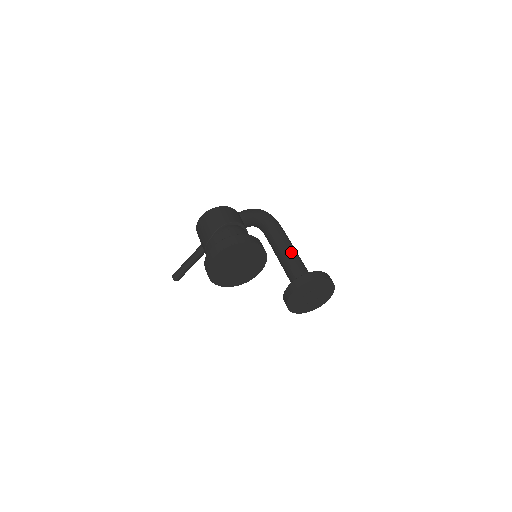
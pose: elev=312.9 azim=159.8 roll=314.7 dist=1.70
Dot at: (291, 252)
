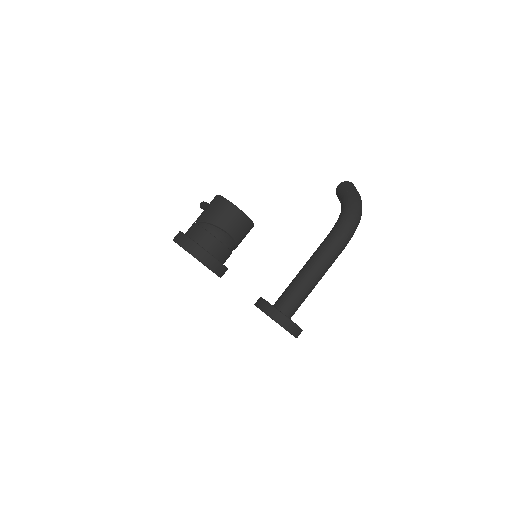
Dot at: (309, 276)
